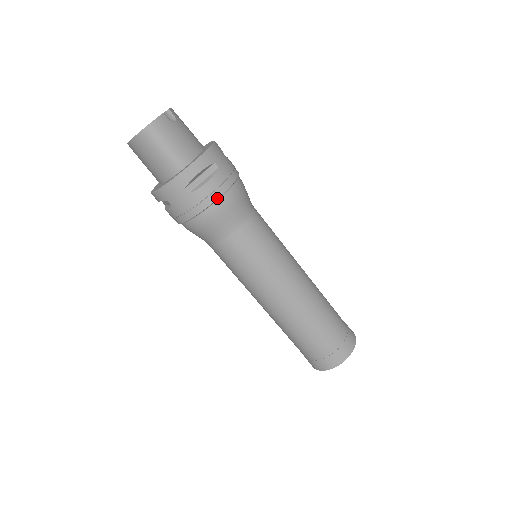
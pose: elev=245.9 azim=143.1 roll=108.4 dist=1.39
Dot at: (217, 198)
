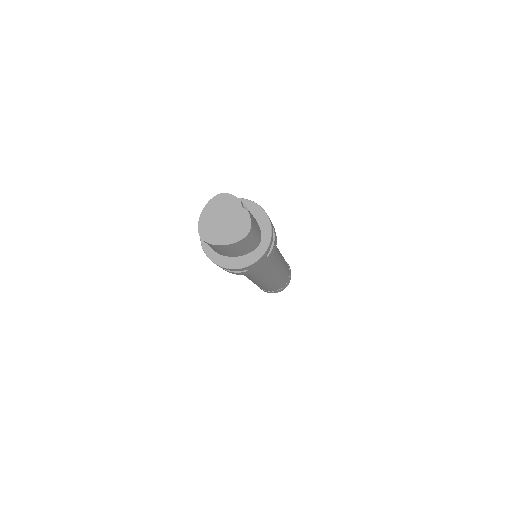
Dot at: occluded
